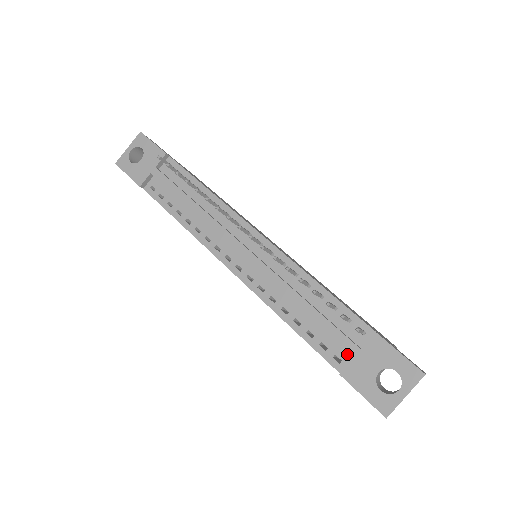
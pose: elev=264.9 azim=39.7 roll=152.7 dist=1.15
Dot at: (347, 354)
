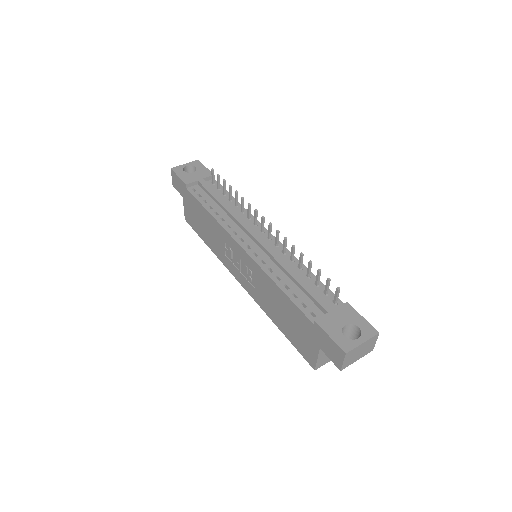
Dot at: (321, 313)
